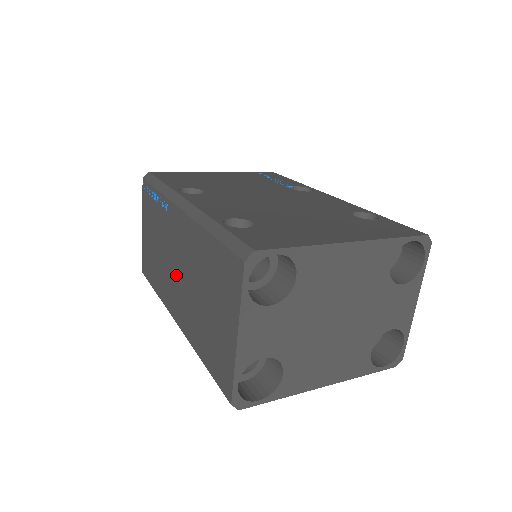
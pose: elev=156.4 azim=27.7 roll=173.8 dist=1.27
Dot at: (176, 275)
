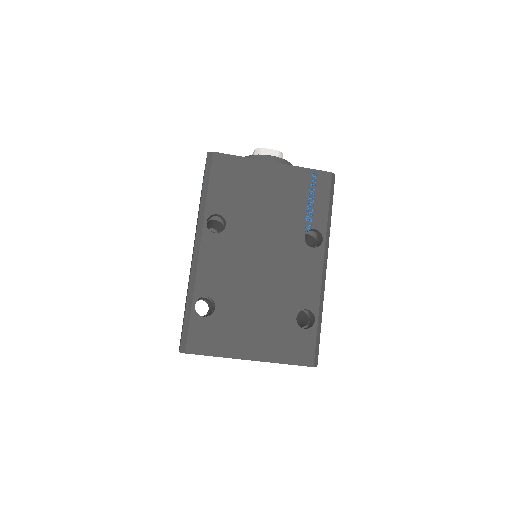
Dot at: occluded
